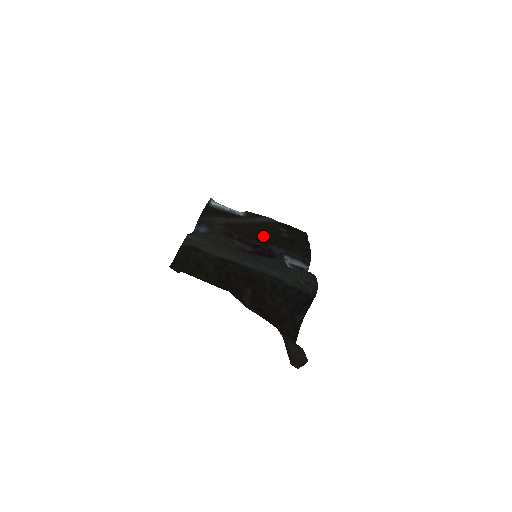
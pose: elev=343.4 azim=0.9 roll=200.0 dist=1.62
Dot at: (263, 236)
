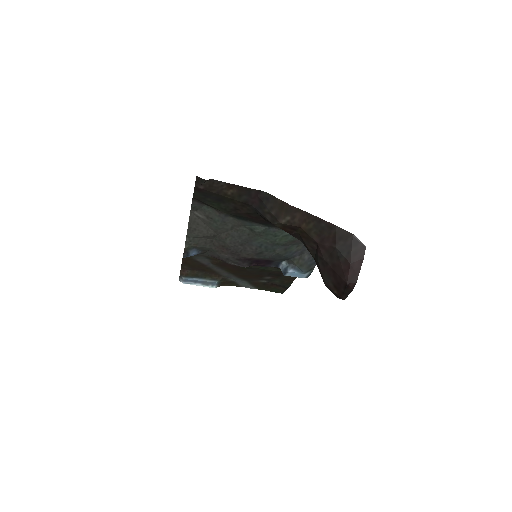
Dot at: (249, 271)
